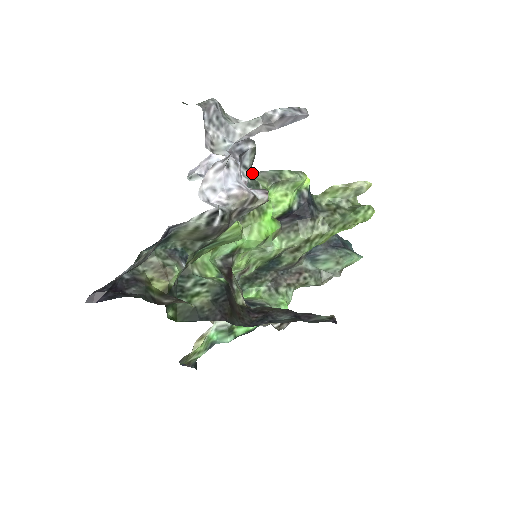
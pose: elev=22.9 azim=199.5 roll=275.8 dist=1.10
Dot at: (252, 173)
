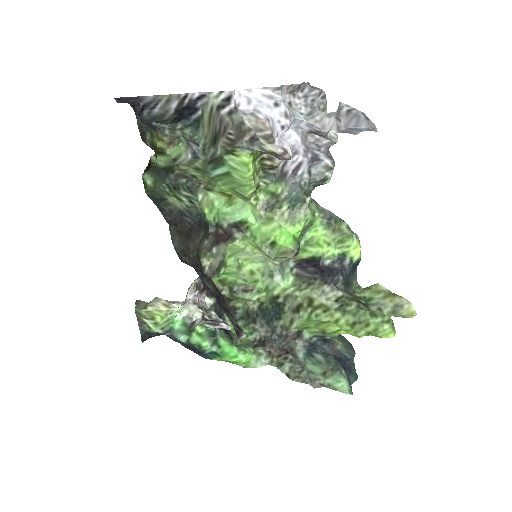
Dot at: occluded
